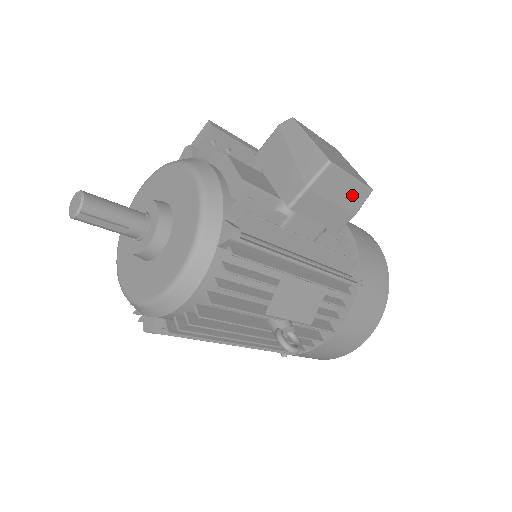
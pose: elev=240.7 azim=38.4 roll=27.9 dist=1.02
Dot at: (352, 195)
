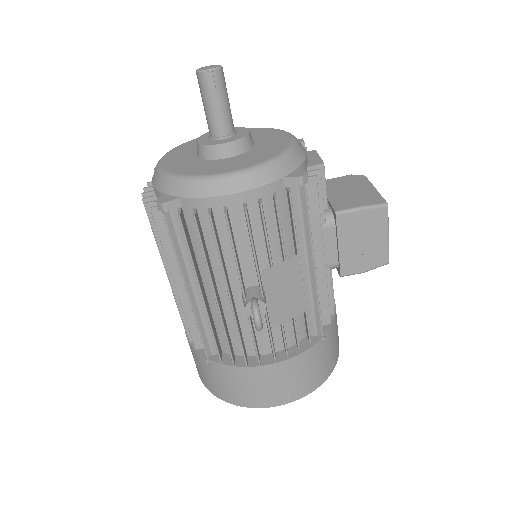
Dot at: (376, 251)
